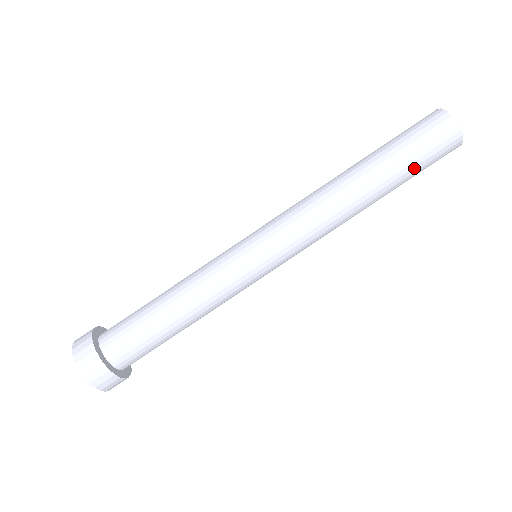
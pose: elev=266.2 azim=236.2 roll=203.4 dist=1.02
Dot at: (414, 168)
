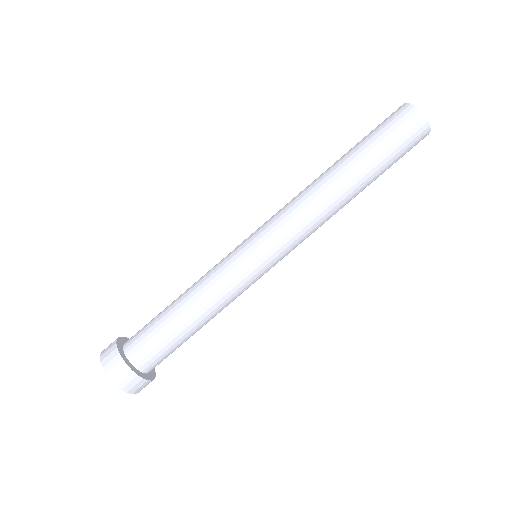
Dot at: (378, 145)
